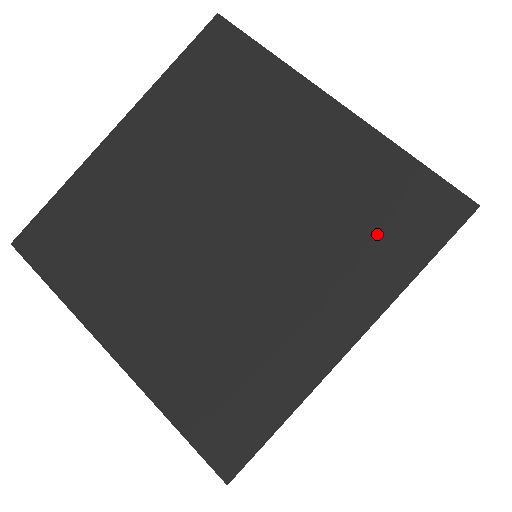
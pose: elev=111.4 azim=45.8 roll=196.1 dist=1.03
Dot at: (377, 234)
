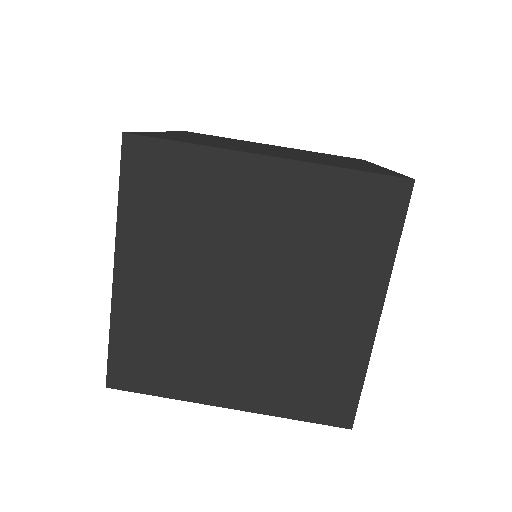
Dot at: (356, 238)
